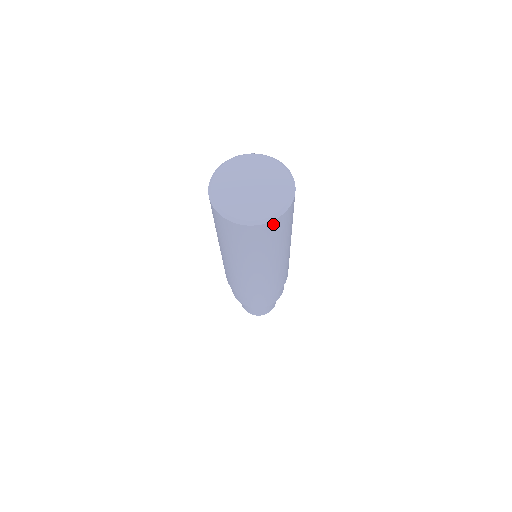
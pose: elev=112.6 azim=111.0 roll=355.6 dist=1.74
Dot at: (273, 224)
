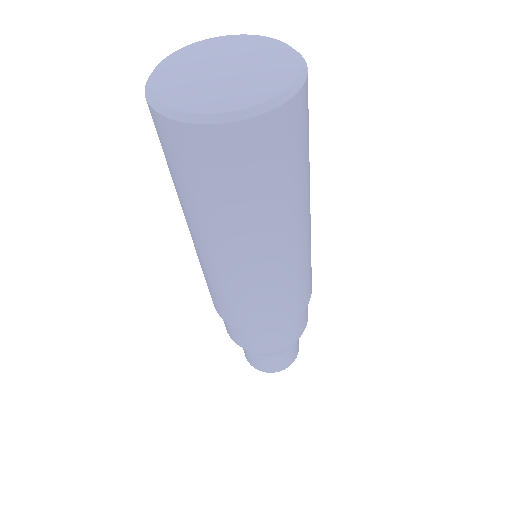
Dot at: (285, 116)
